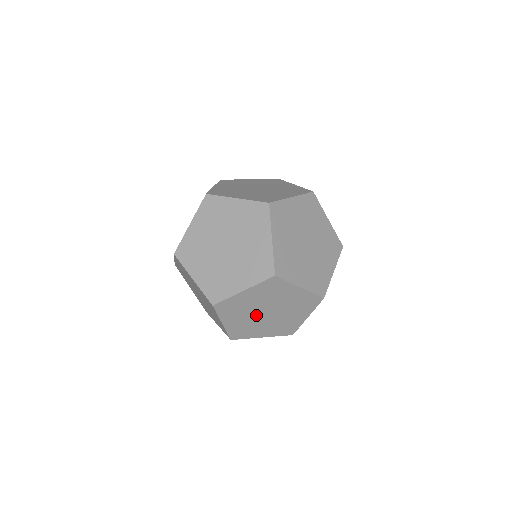
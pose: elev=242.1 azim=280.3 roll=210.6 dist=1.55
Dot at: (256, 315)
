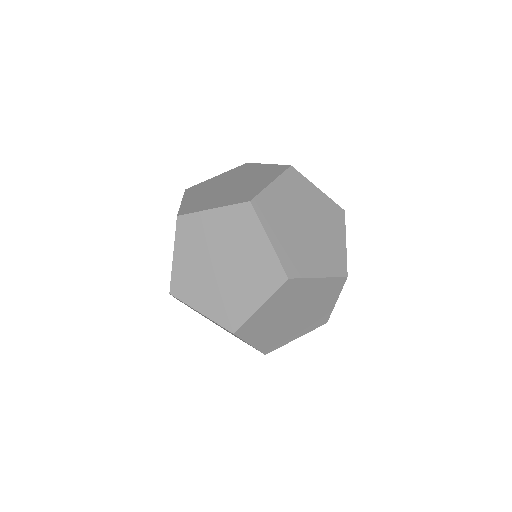
Dot at: (282, 322)
